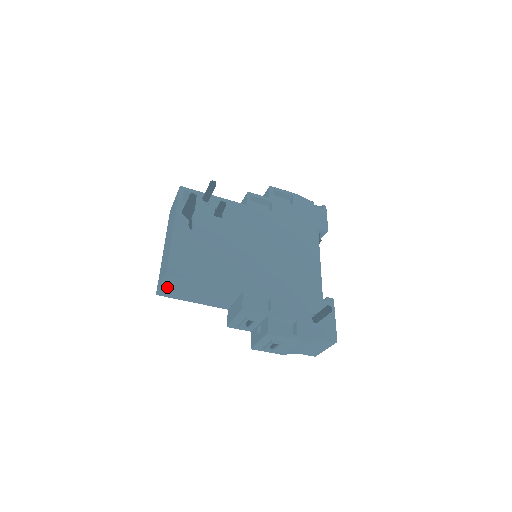
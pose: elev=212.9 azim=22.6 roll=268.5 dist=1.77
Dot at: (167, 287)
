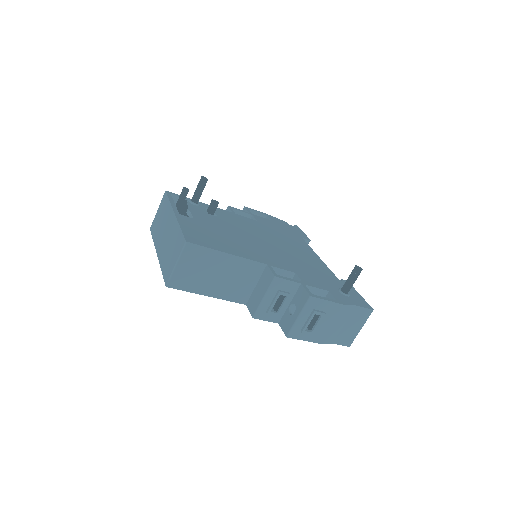
Dot at: (182, 268)
